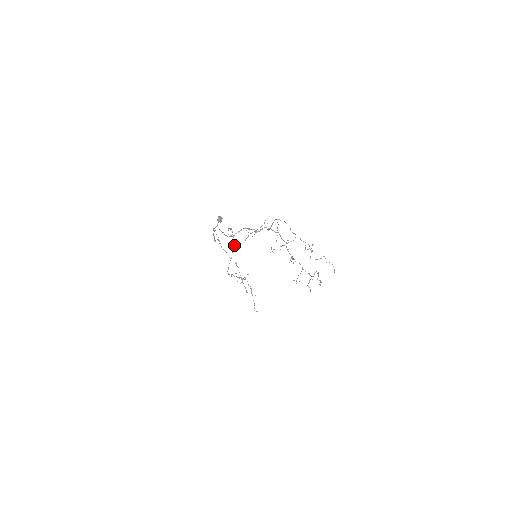
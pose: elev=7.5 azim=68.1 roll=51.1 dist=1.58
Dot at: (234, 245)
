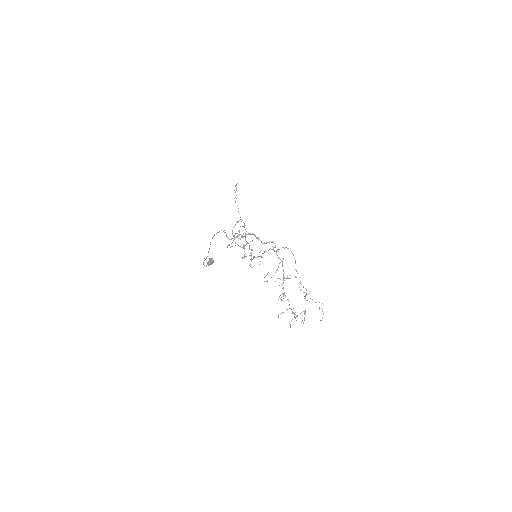
Dot at: occluded
